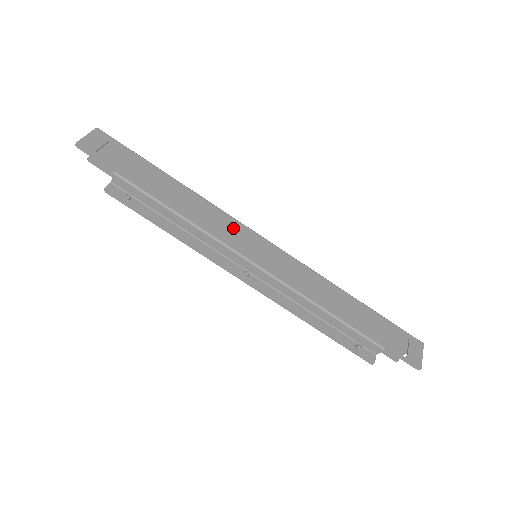
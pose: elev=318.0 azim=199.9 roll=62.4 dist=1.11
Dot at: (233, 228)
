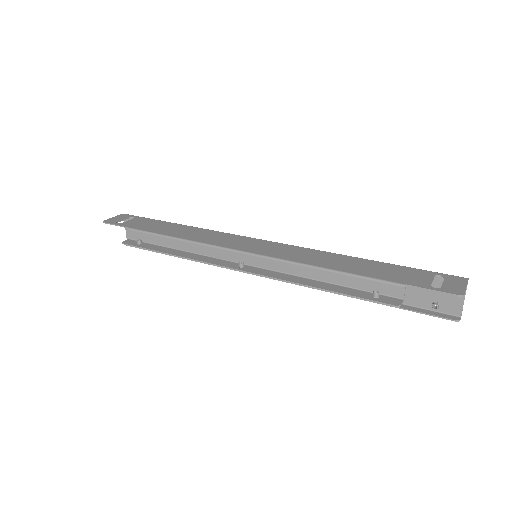
Dot at: (228, 238)
